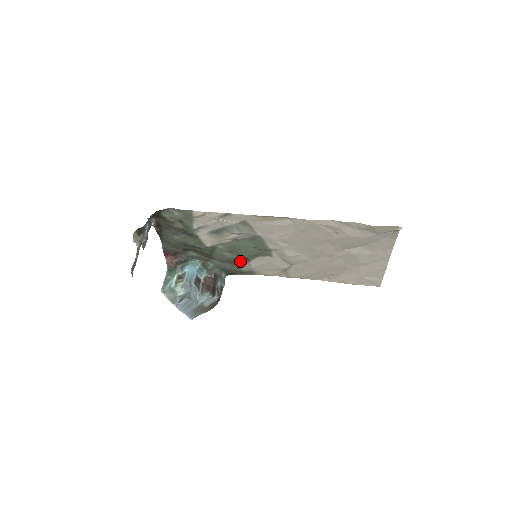
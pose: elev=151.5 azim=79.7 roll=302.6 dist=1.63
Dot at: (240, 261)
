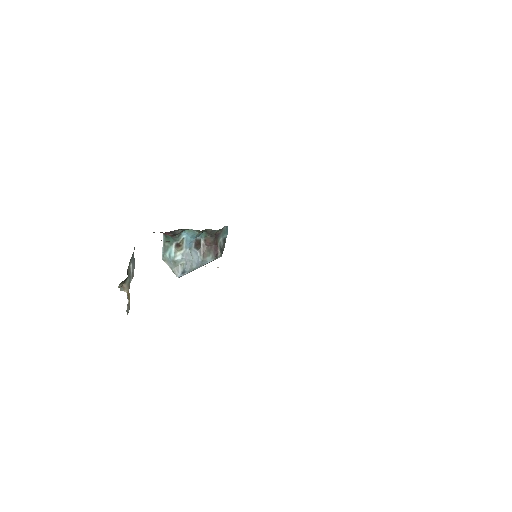
Dot at: occluded
